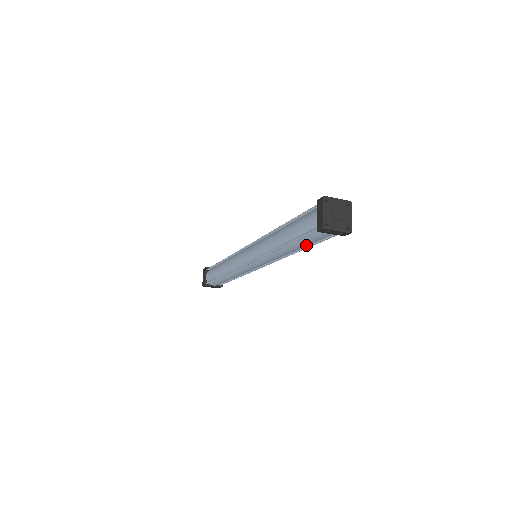
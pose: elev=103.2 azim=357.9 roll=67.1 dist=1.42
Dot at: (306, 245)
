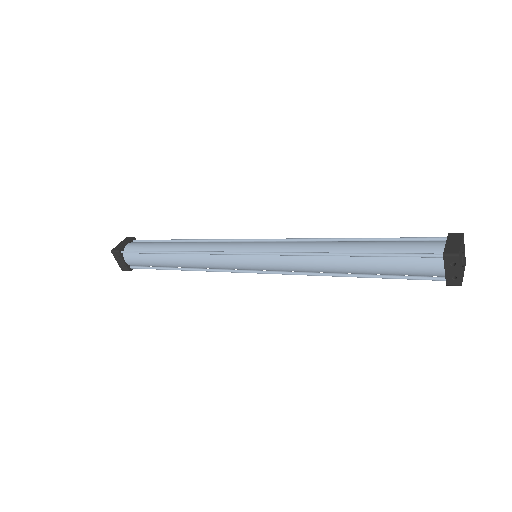
Dot at: (377, 271)
